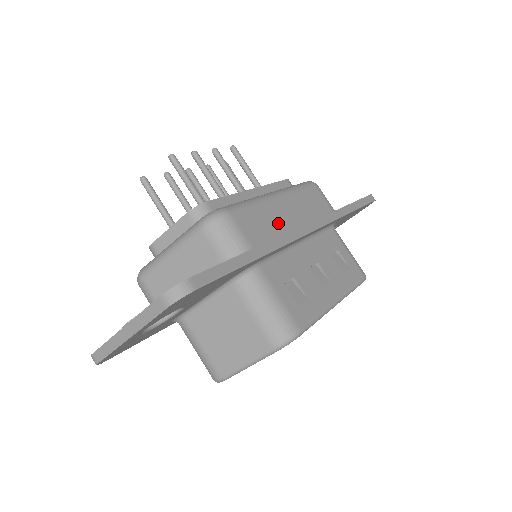
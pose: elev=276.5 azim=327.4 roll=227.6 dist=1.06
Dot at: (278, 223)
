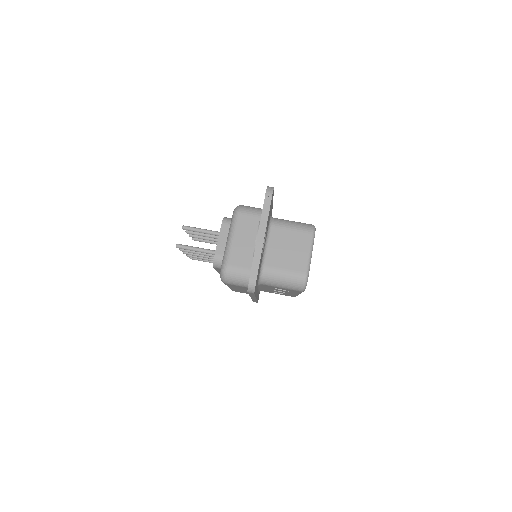
Dot at: occluded
